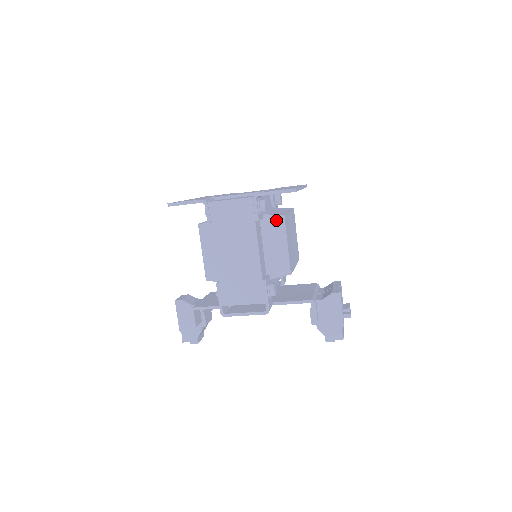
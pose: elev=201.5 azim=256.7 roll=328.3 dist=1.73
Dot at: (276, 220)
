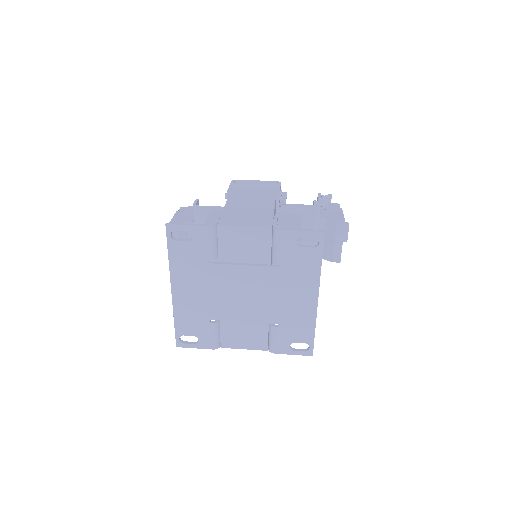
Dot at: occluded
